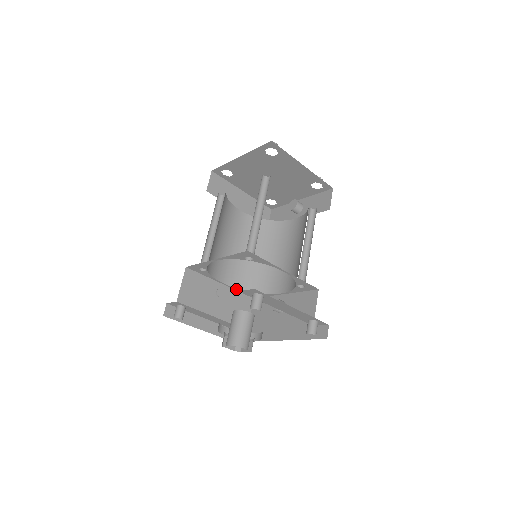
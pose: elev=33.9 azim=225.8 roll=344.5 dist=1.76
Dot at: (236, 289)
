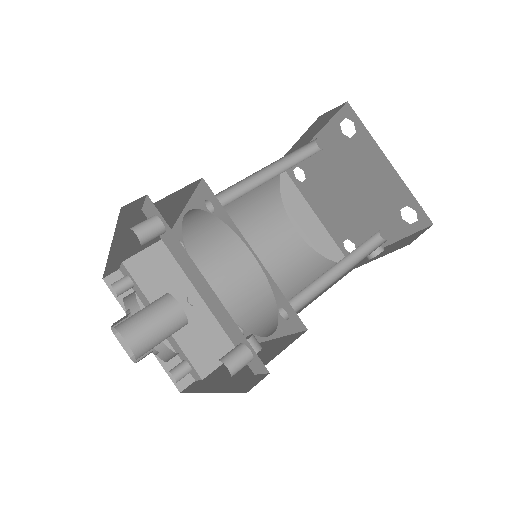
Dot at: occluded
